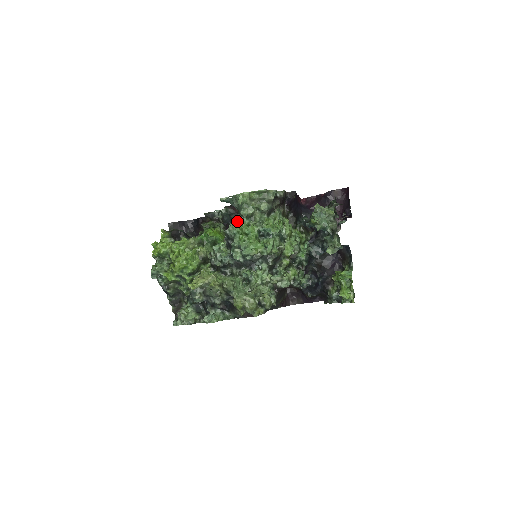
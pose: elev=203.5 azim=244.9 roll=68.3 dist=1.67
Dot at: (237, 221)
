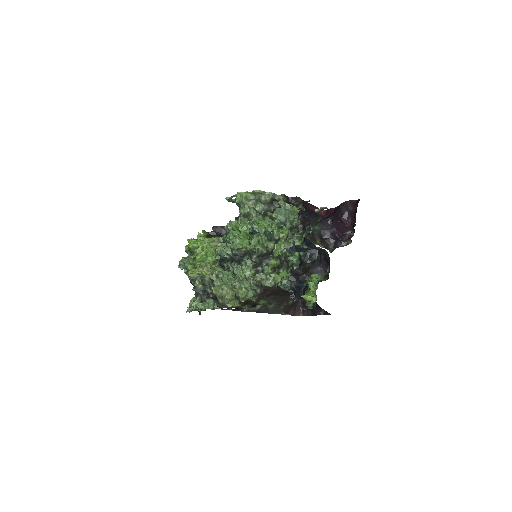
Dot at: (238, 220)
